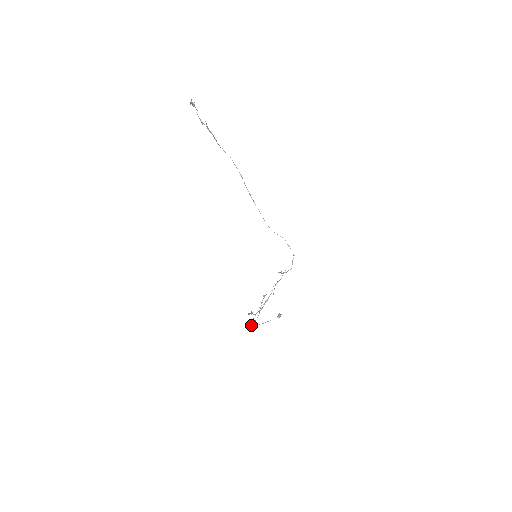
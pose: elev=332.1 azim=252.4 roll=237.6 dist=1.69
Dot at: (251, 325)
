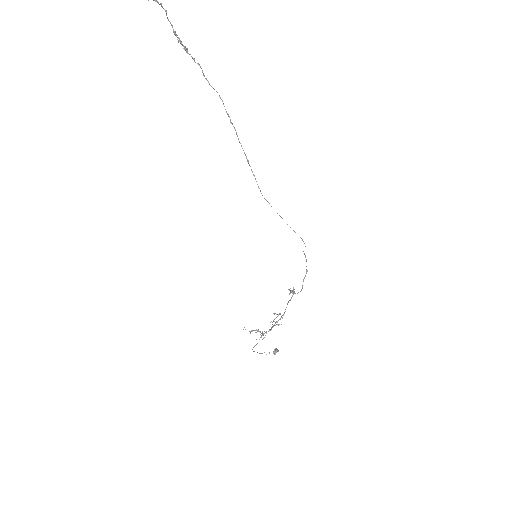
Dot at: occluded
